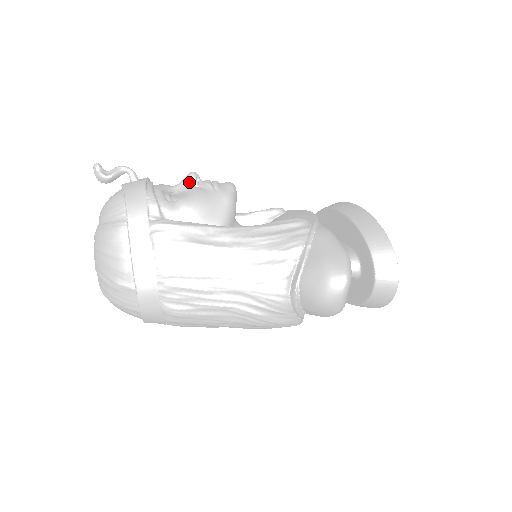
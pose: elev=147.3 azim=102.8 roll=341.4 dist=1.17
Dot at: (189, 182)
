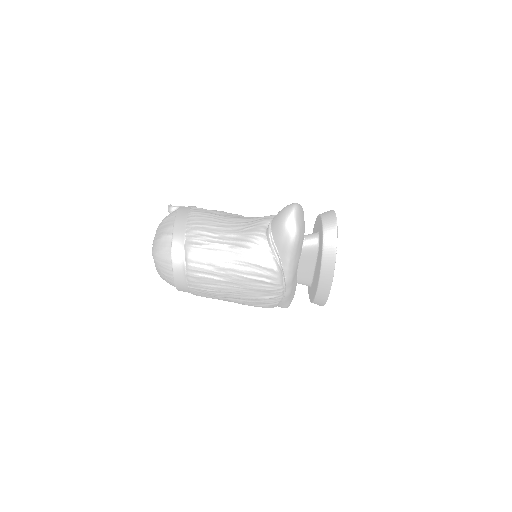
Dot at: occluded
